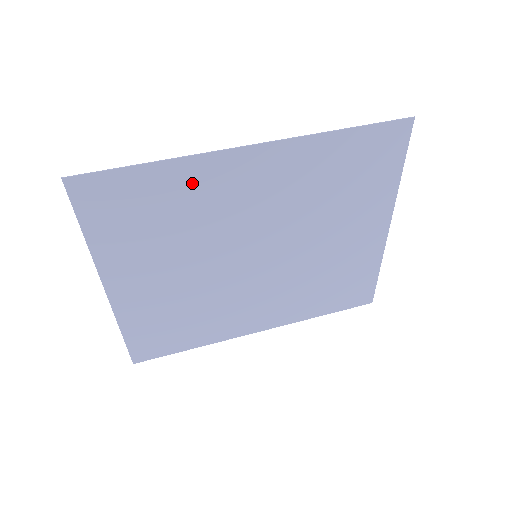
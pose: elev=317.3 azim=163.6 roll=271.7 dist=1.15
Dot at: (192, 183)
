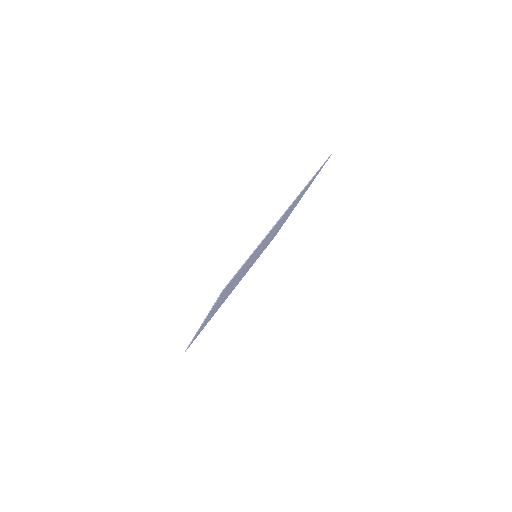
Dot at: occluded
